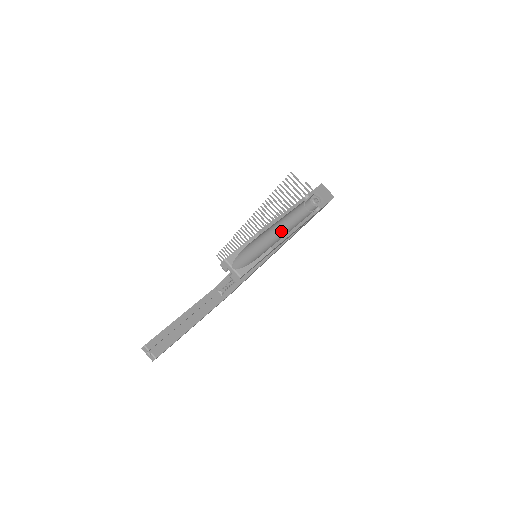
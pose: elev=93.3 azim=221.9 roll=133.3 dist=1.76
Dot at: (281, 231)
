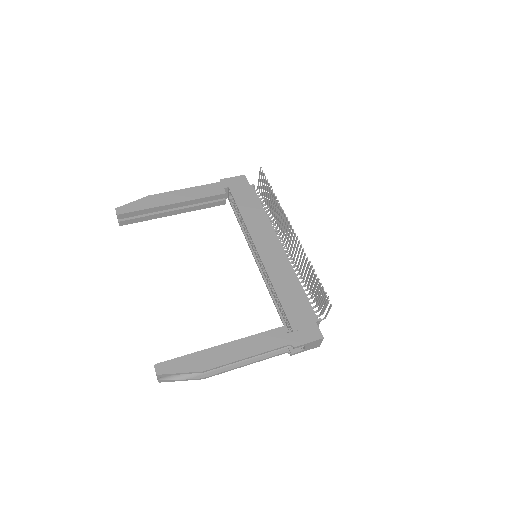
Dot at: occluded
